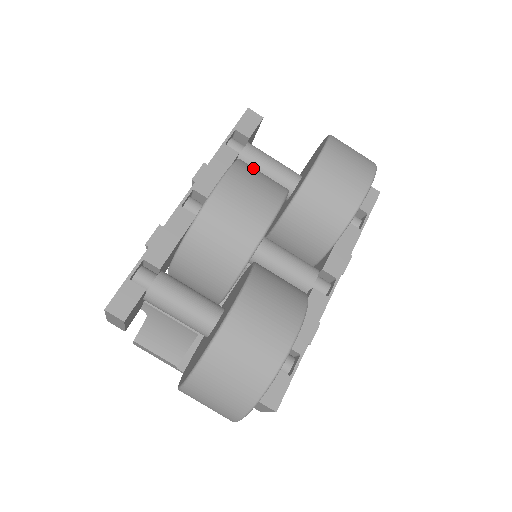
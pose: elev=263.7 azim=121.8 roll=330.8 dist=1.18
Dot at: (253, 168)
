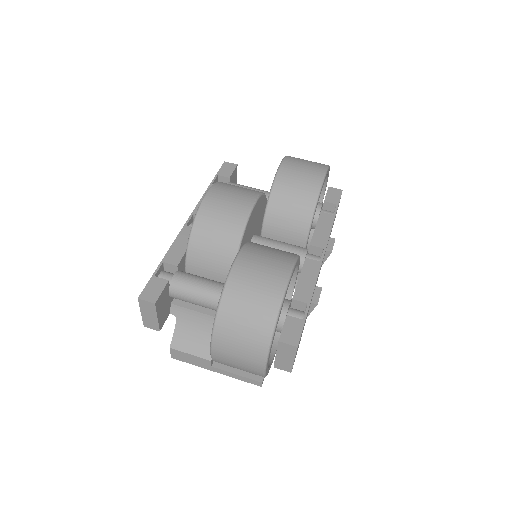
Dot at: occluded
